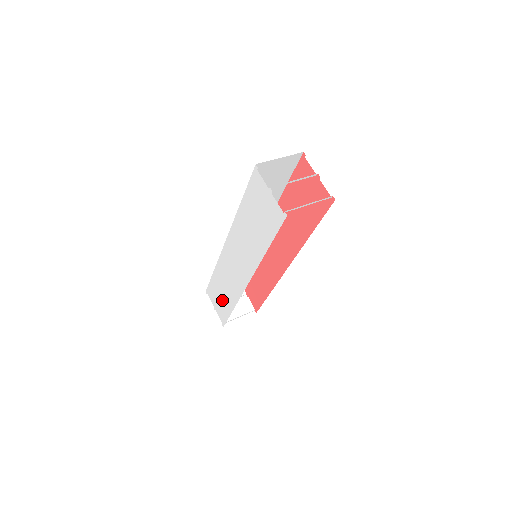
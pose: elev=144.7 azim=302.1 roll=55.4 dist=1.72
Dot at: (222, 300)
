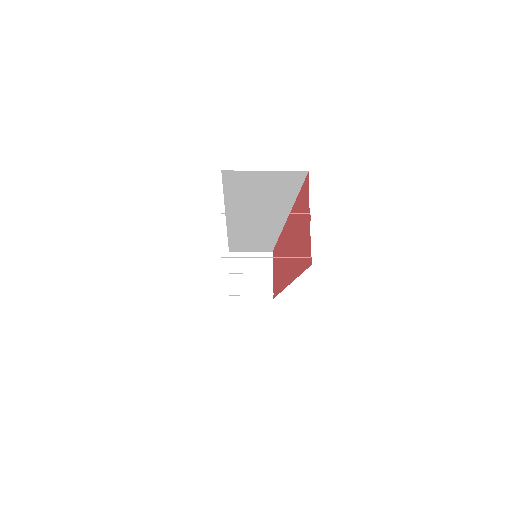
Dot at: occluded
